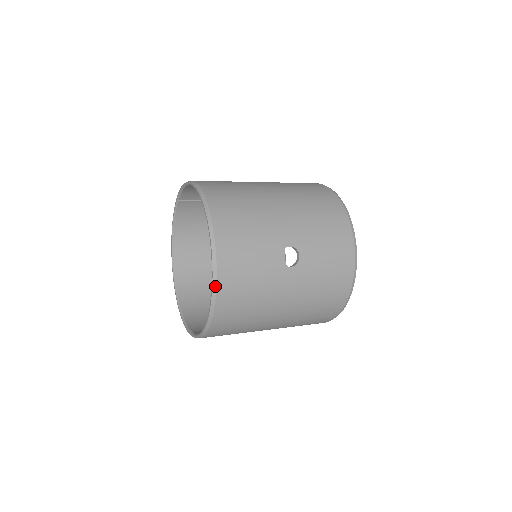
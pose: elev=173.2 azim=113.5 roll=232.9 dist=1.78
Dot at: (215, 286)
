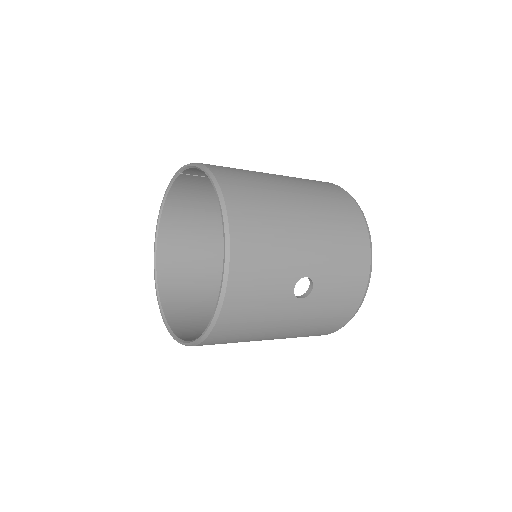
Dot at: (218, 314)
